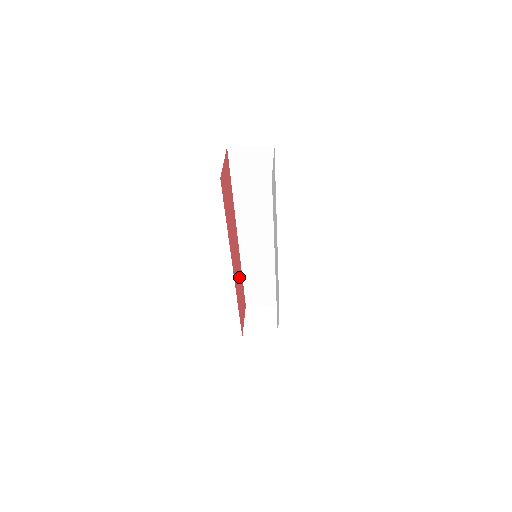
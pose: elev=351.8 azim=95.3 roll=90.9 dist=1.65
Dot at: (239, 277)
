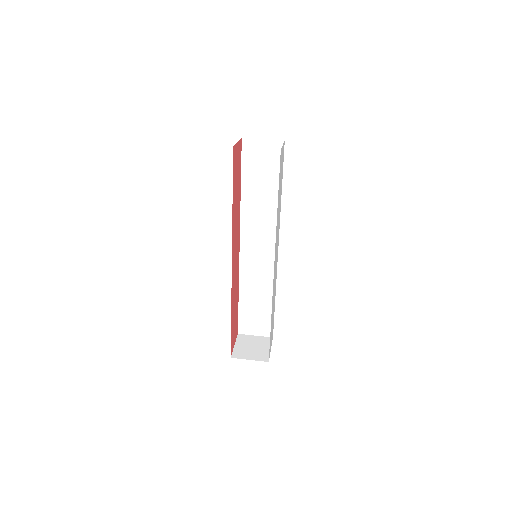
Dot at: (236, 285)
